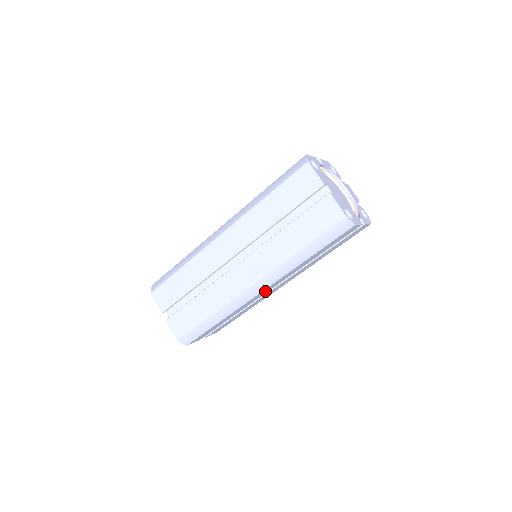
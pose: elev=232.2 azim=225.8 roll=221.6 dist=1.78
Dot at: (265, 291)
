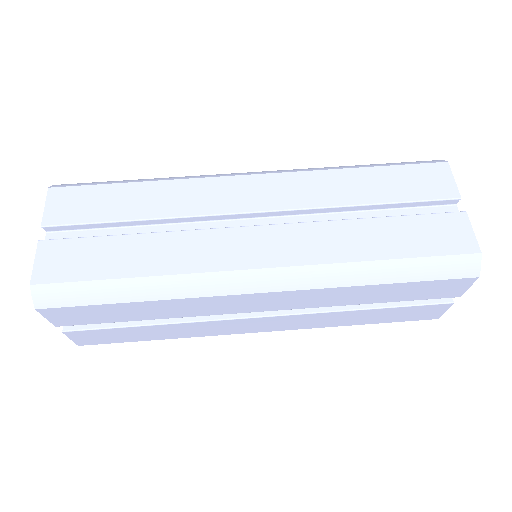
Dot at: (255, 302)
